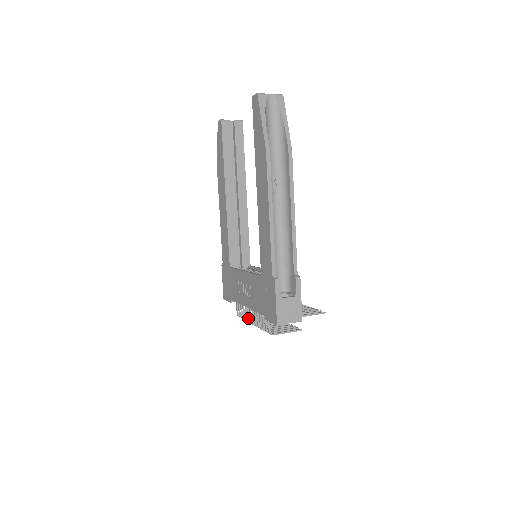
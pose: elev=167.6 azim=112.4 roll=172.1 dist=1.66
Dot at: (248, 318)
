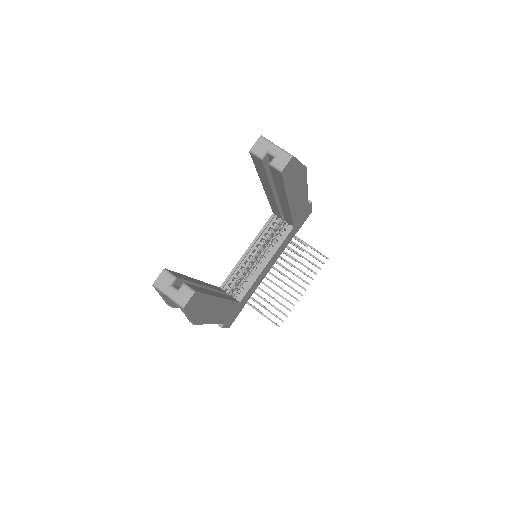
Dot at: occluded
